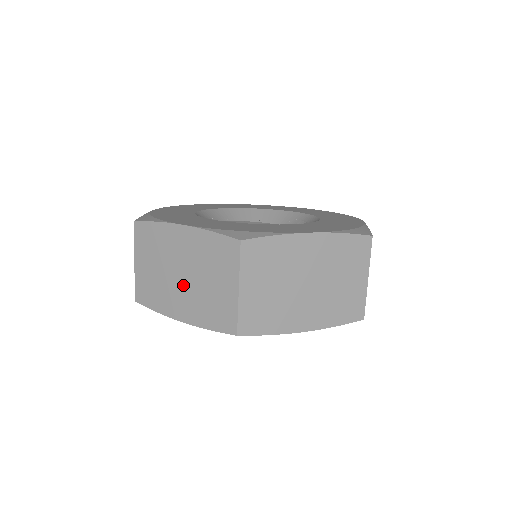
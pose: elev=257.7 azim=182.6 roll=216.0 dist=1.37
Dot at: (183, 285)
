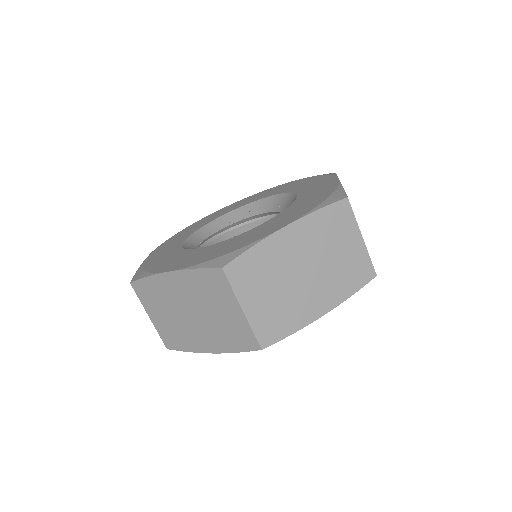
Dot at: occluded
